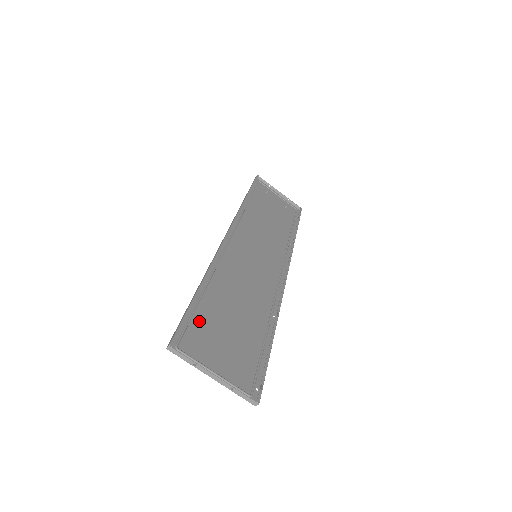
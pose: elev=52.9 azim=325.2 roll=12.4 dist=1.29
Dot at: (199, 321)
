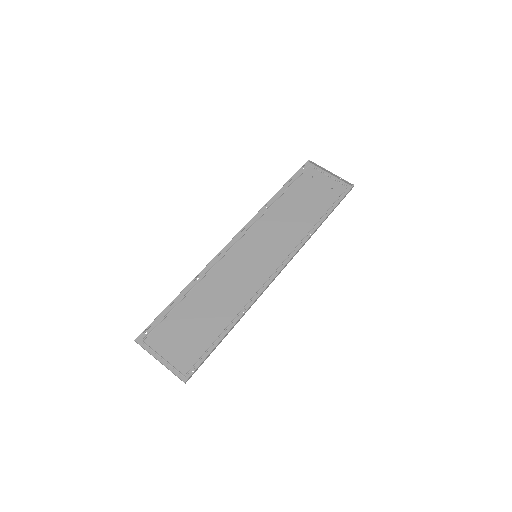
Dot at: (169, 321)
